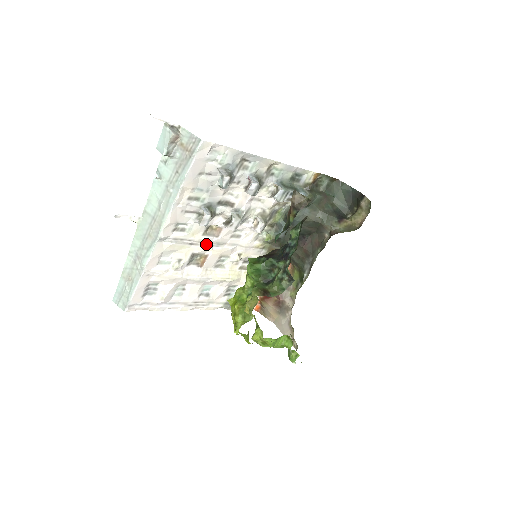
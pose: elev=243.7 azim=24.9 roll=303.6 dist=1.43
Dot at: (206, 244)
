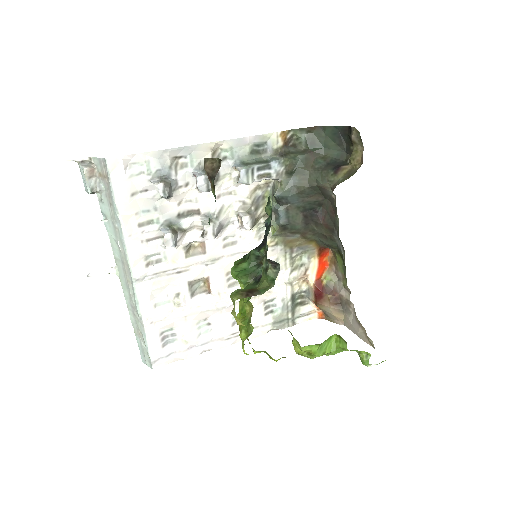
Dot at: (197, 266)
